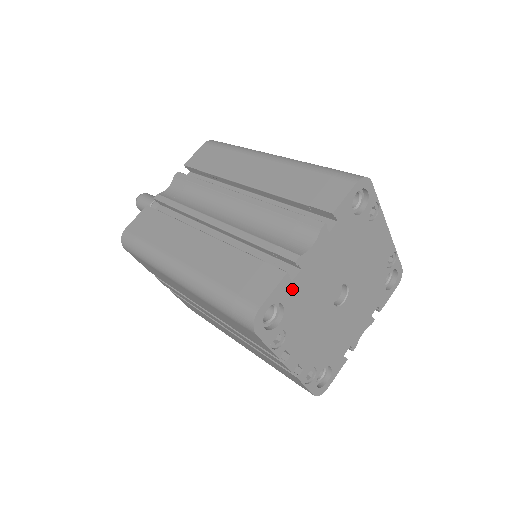
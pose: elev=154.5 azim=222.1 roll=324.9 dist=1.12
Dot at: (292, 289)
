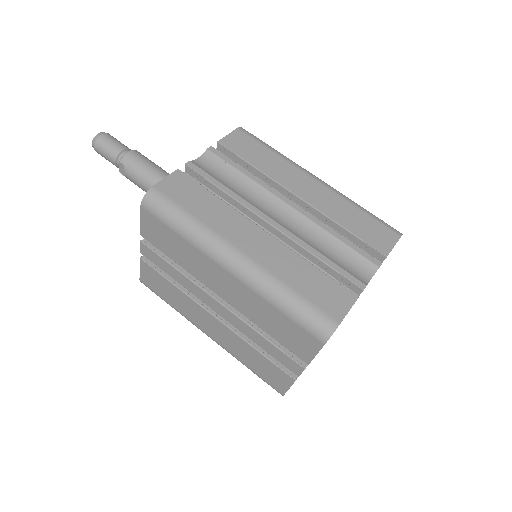
Dot at: occluded
